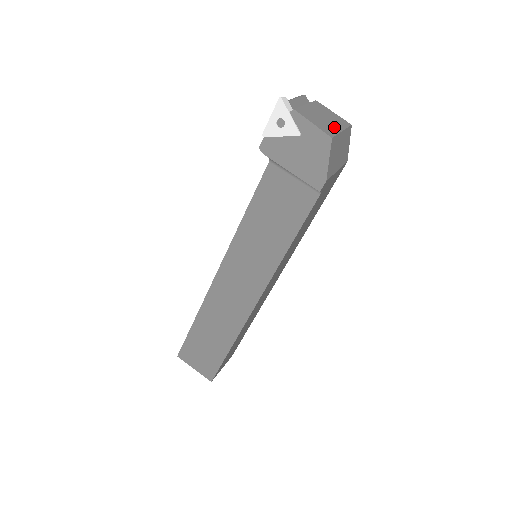
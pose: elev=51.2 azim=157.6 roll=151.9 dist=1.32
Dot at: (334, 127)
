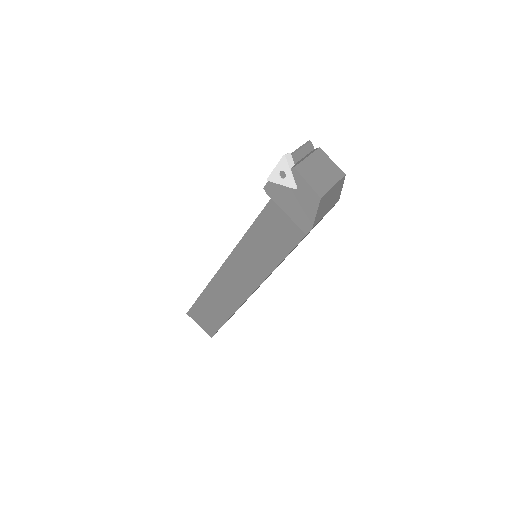
Dot at: (327, 182)
